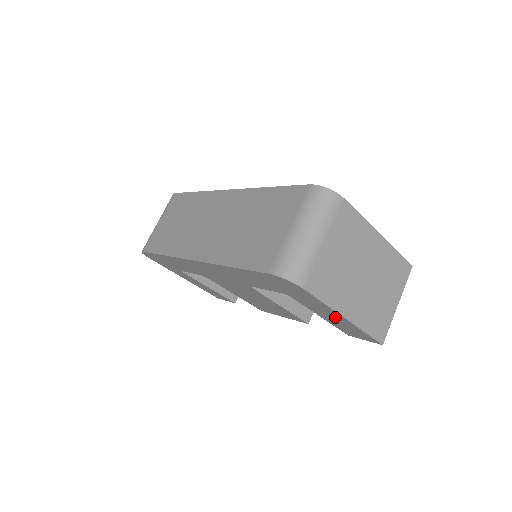
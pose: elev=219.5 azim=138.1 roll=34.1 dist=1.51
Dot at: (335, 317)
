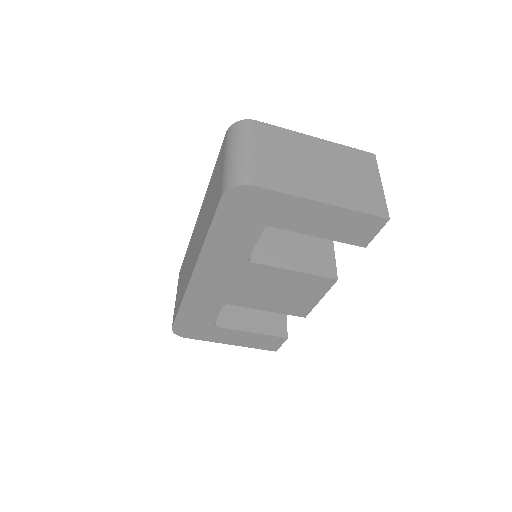
Dot at: (319, 215)
